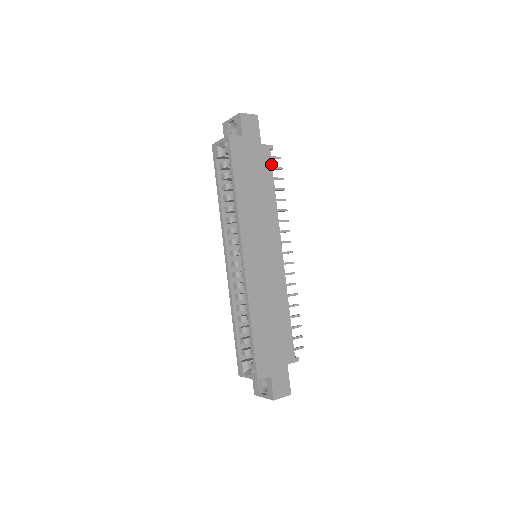
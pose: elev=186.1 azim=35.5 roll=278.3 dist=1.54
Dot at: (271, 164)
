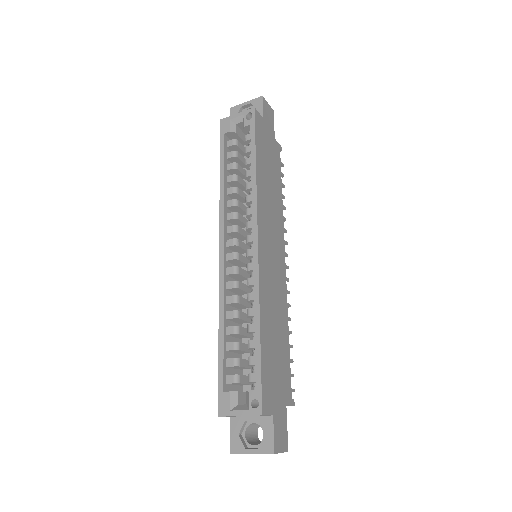
Dot at: (280, 163)
